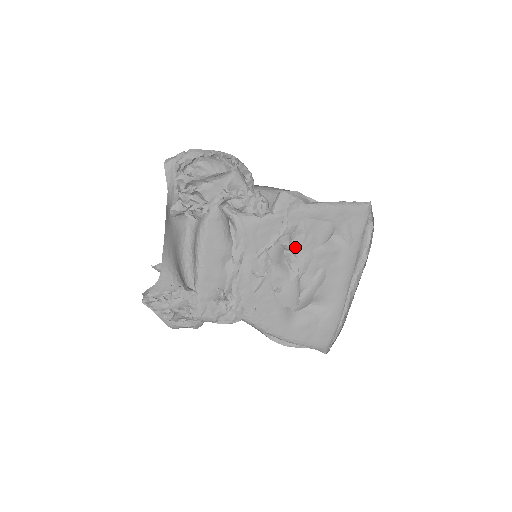
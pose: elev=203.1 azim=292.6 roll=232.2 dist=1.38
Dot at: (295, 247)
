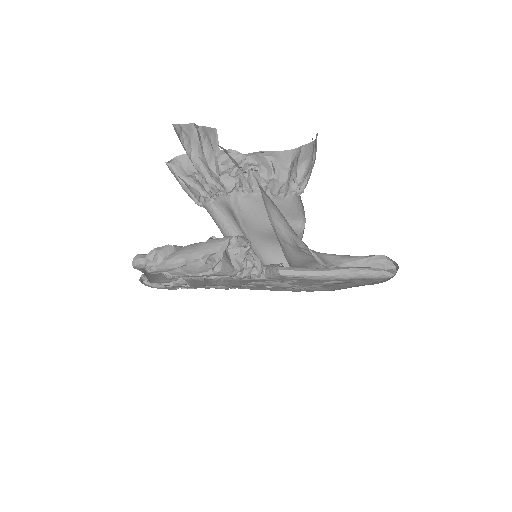
Dot at: (291, 281)
